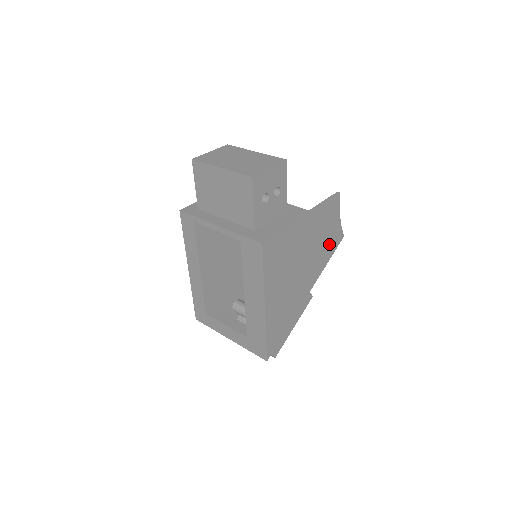
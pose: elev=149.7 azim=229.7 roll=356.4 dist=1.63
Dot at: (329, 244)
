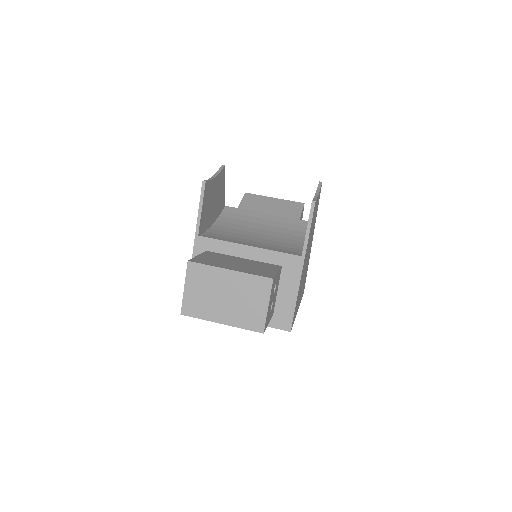
Dot at: occluded
